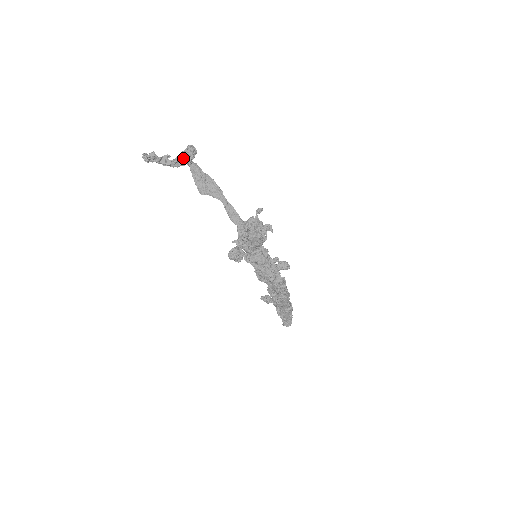
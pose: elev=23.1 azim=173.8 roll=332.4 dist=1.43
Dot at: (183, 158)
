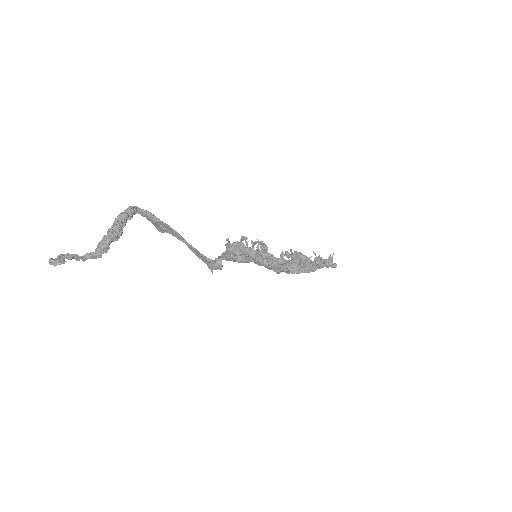
Dot at: (98, 252)
